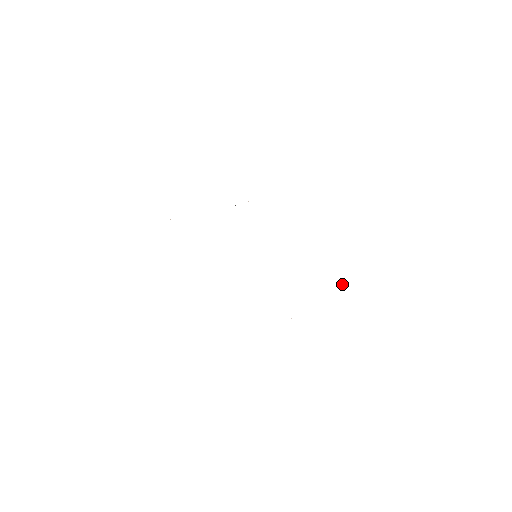
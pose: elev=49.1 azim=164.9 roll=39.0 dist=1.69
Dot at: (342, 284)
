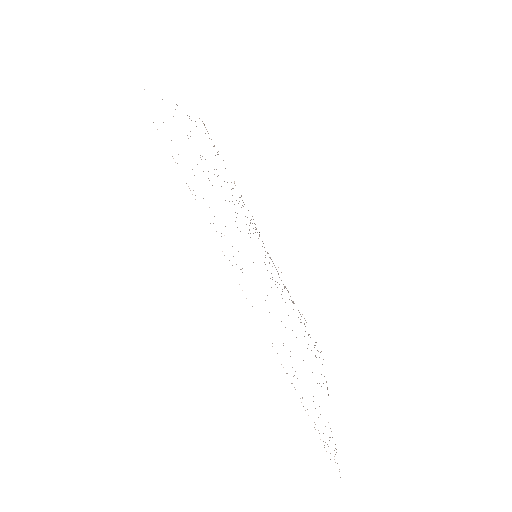
Dot at: occluded
